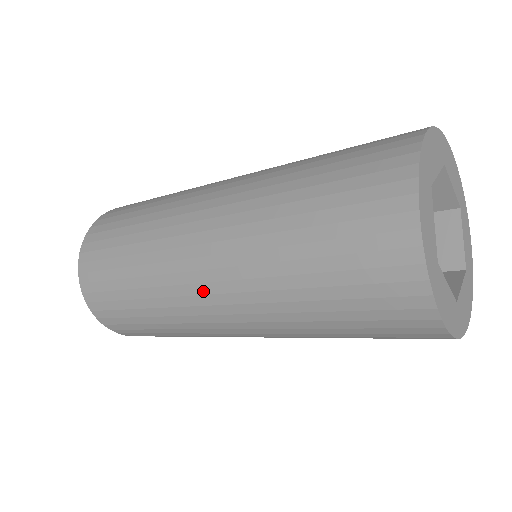
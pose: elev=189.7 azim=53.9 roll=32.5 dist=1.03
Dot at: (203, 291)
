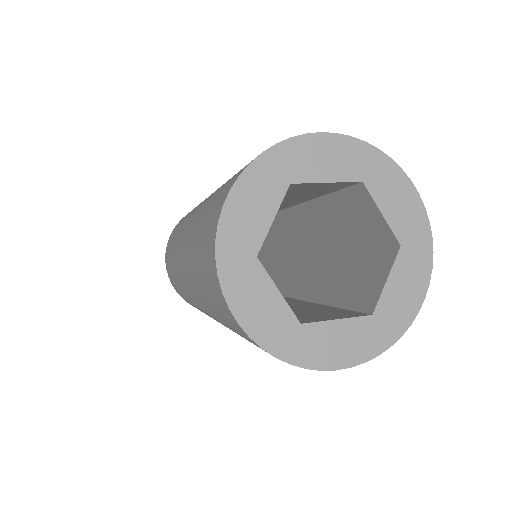
Dot at: (180, 257)
